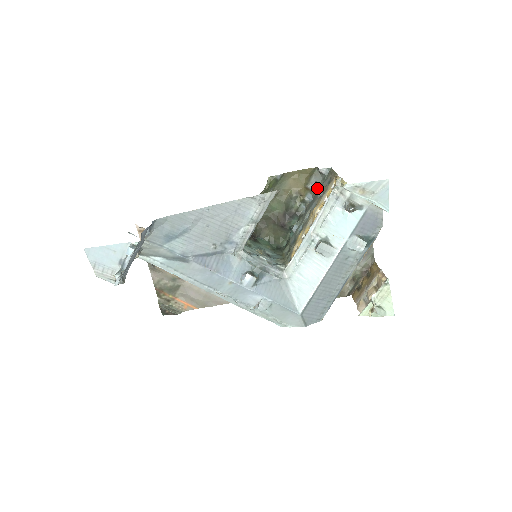
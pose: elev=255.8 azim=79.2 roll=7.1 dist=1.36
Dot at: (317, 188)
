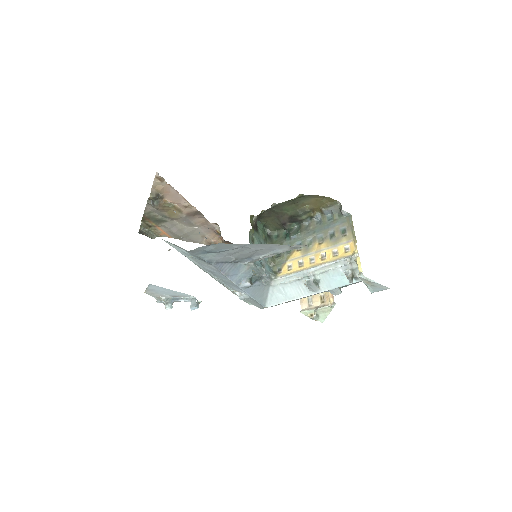
Dot at: (329, 215)
